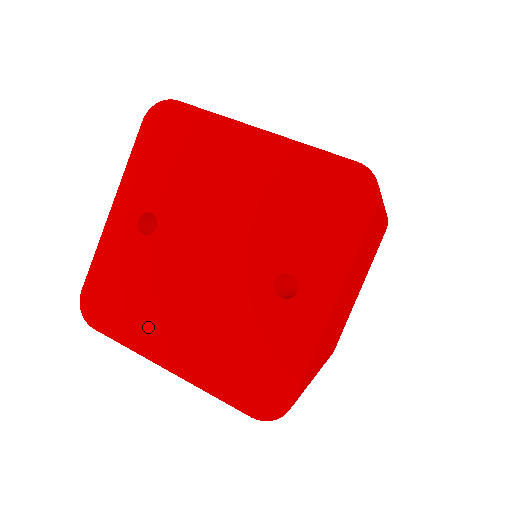
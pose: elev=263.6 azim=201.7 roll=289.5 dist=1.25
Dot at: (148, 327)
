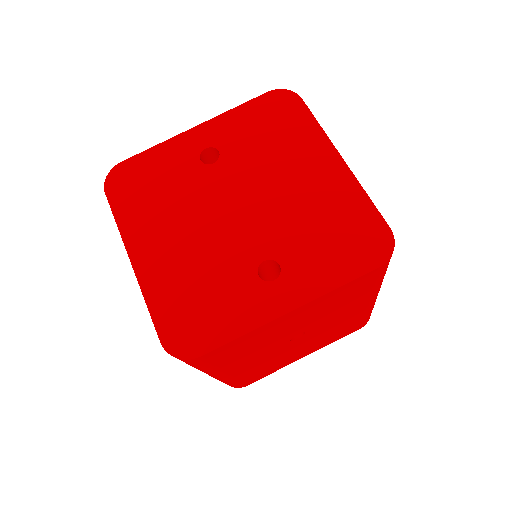
Dot at: (145, 222)
